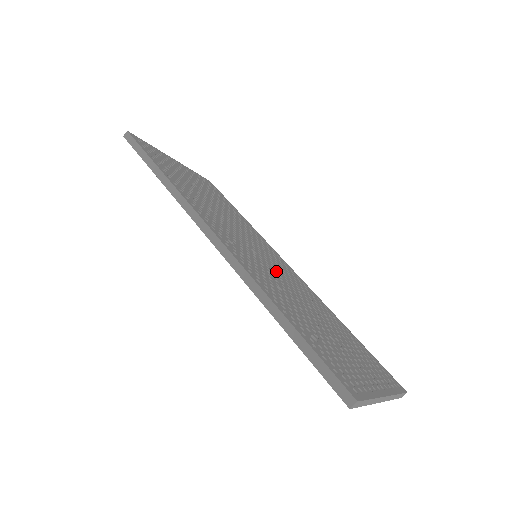
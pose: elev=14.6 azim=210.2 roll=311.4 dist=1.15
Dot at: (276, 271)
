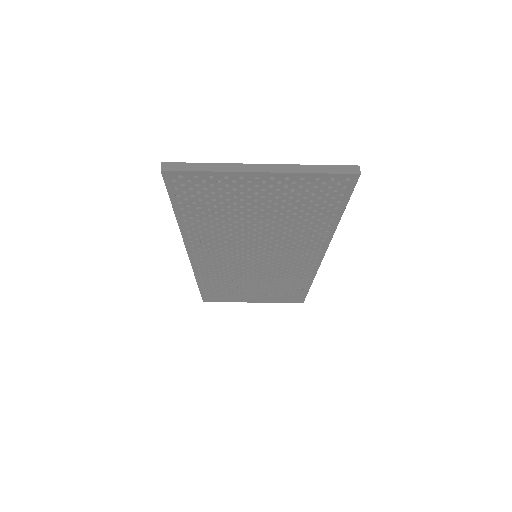
Dot at: occluded
